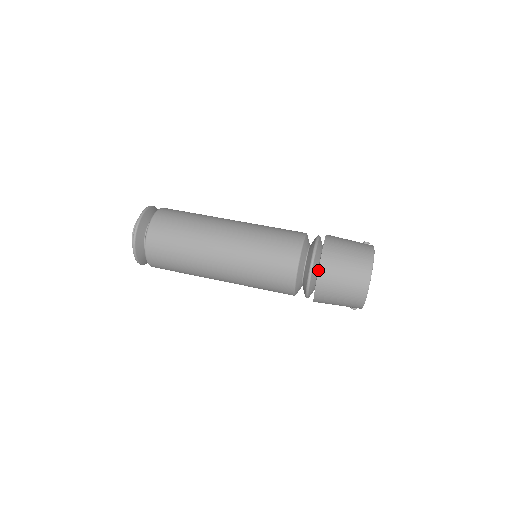
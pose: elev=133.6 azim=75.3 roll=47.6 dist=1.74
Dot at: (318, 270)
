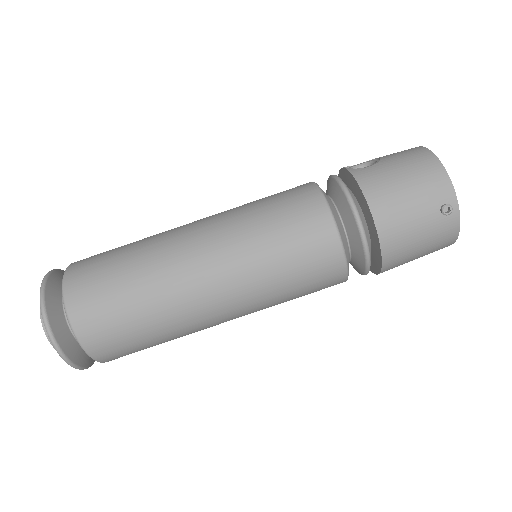
Dot at: occluded
